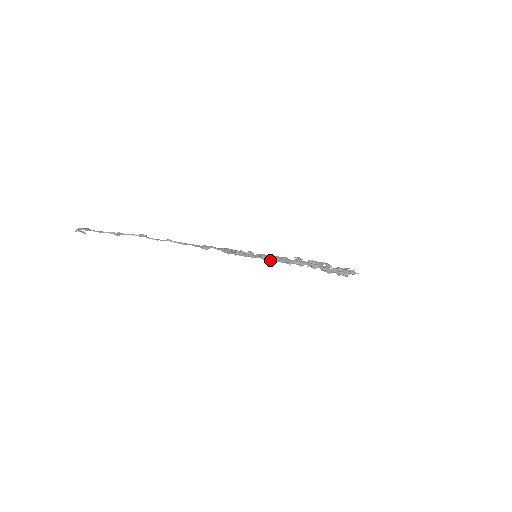
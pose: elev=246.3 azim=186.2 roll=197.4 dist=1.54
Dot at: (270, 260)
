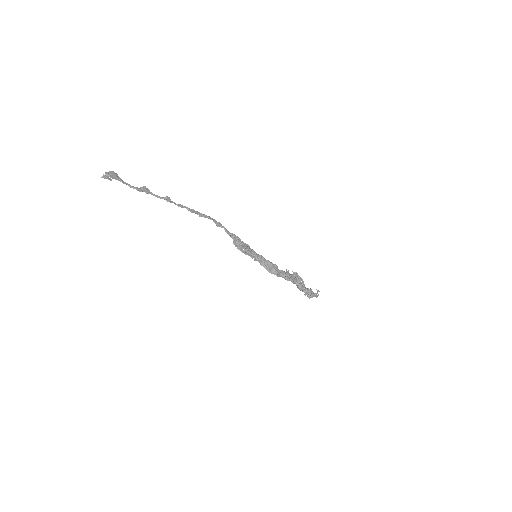
Dot at: (265, 268)
